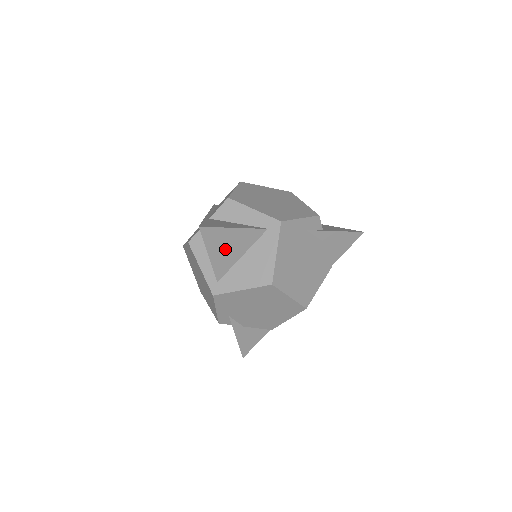
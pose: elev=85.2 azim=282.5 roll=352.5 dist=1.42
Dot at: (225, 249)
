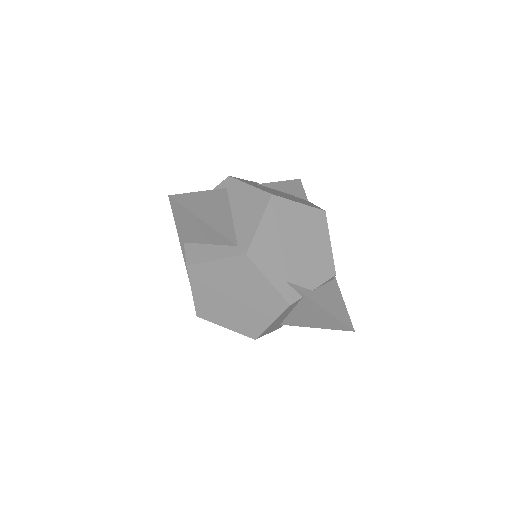
Dot at: (211, 212)
